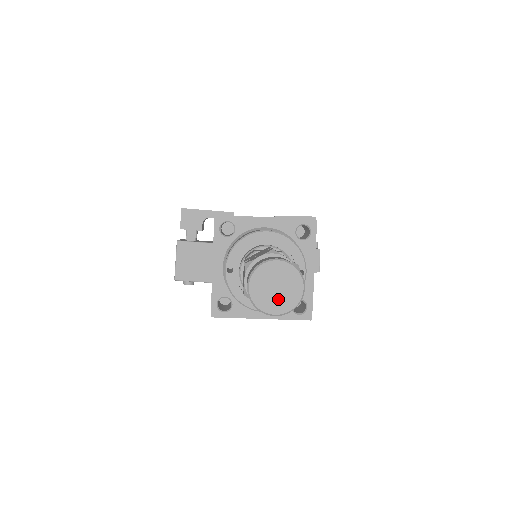
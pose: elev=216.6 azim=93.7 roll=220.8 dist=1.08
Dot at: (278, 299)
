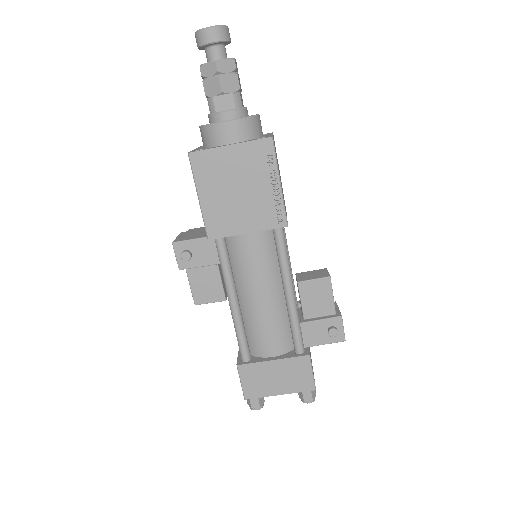
Dot at: (212, 28)
